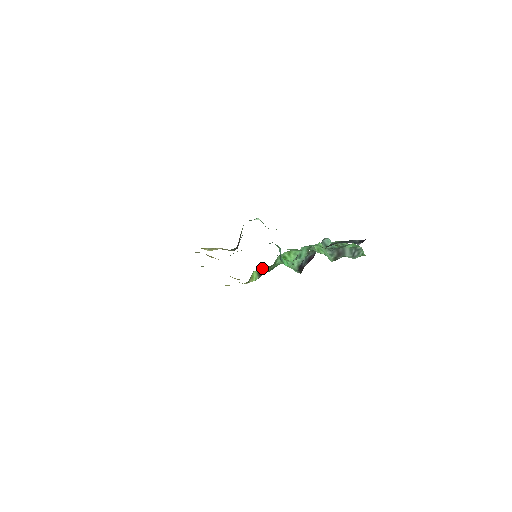
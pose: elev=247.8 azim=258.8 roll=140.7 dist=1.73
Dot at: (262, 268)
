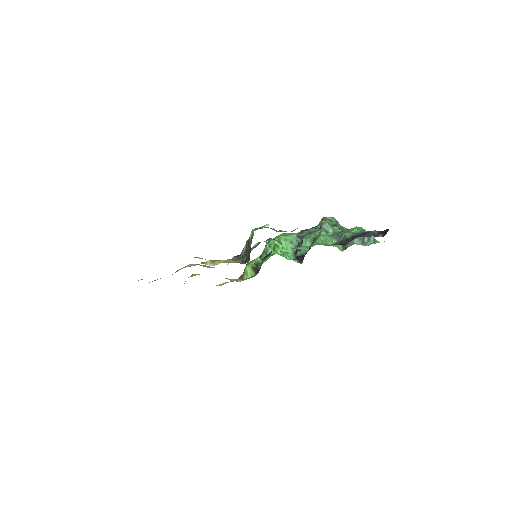
Dot at: (254, 261)
